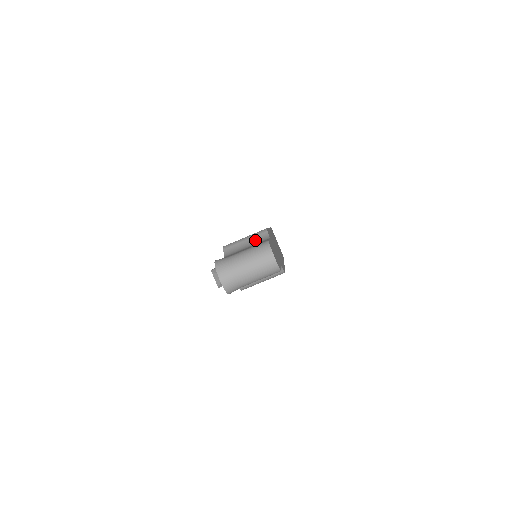
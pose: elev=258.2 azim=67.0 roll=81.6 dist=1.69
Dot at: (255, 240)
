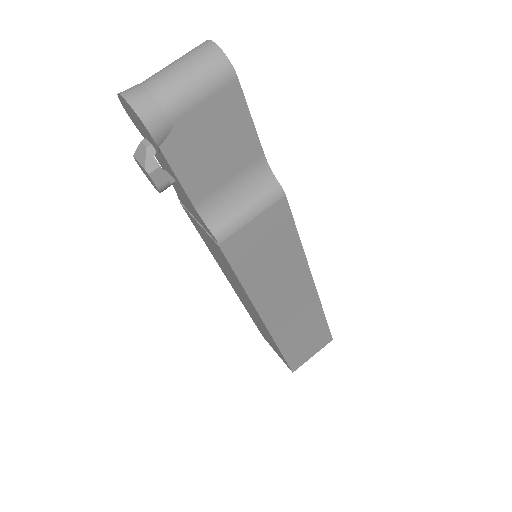
Dot at: occluded
